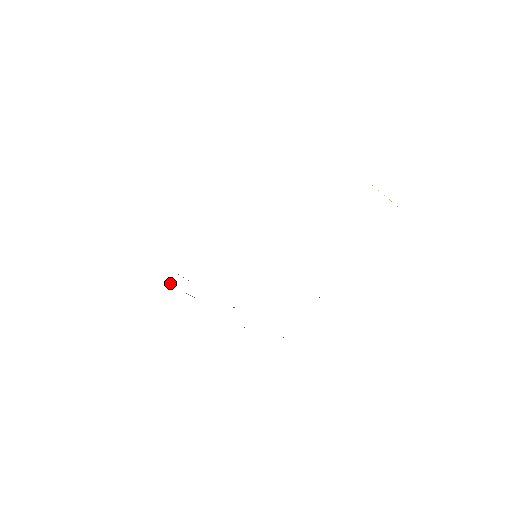
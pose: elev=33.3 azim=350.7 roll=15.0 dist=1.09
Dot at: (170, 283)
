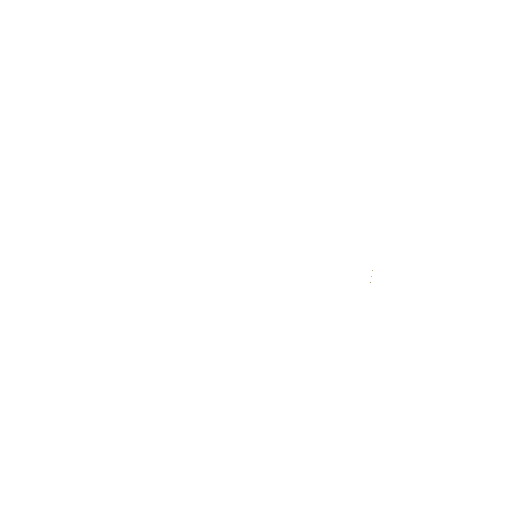
Dot at: occluded
